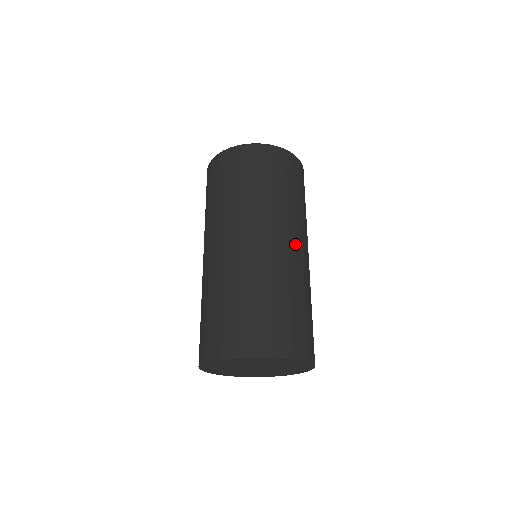
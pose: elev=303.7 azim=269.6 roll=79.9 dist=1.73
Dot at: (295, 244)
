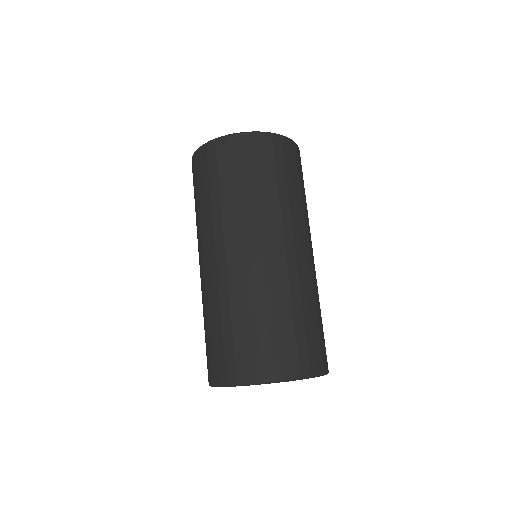
Dot at: (302, 248)
